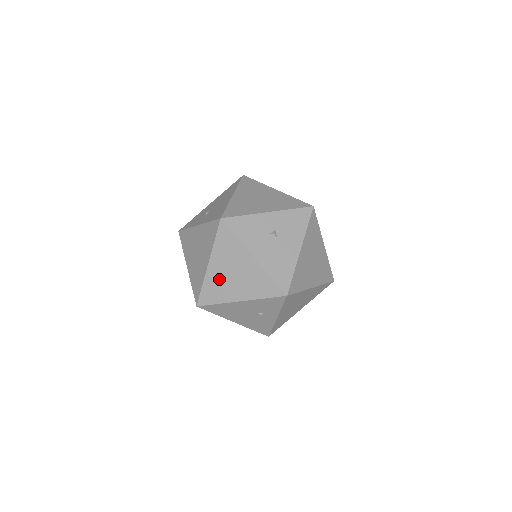
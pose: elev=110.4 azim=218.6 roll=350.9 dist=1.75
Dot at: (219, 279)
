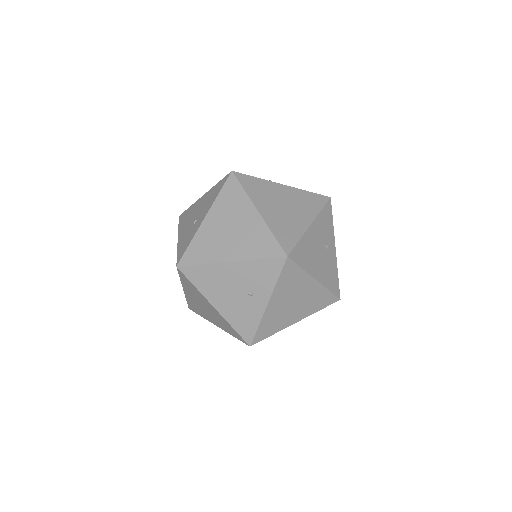
Dot at: (279, 218)
